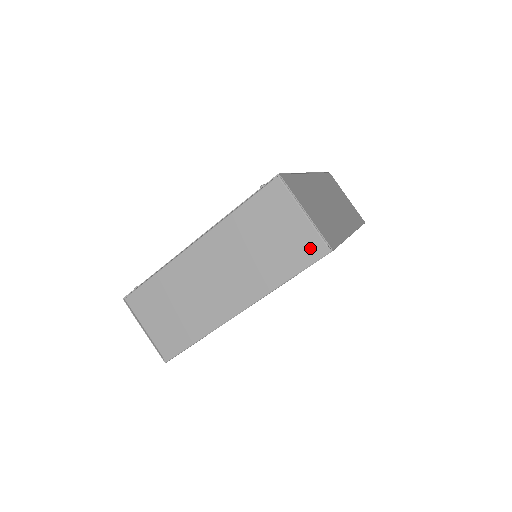
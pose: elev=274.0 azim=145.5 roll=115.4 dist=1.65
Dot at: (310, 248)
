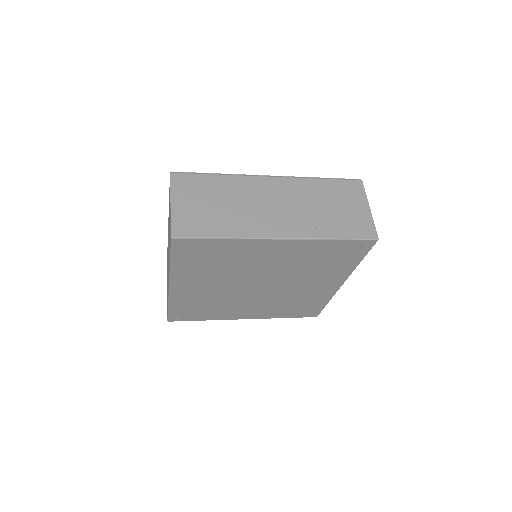
Dot at: (170, 235)
